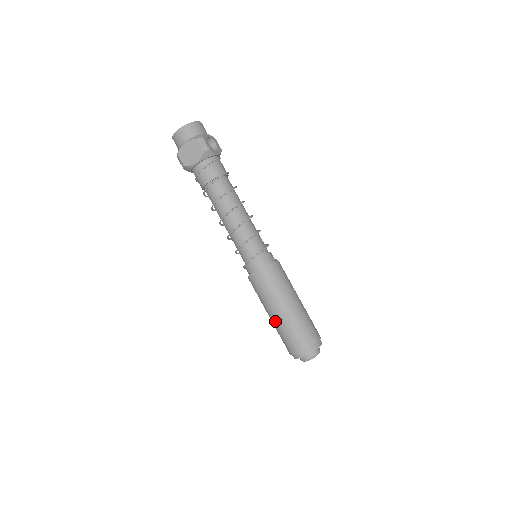
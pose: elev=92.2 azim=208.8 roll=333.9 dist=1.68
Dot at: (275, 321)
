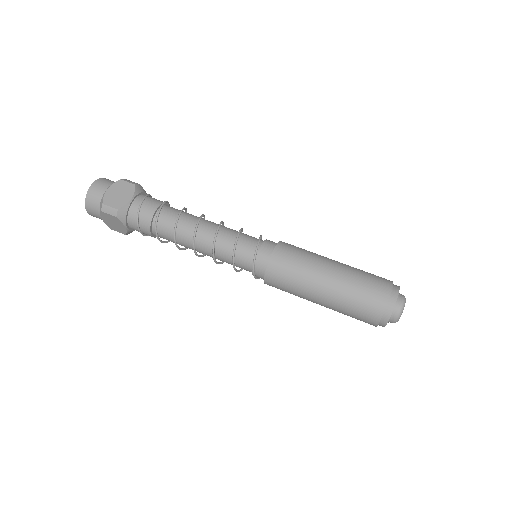
Dot at: (335, 286)
